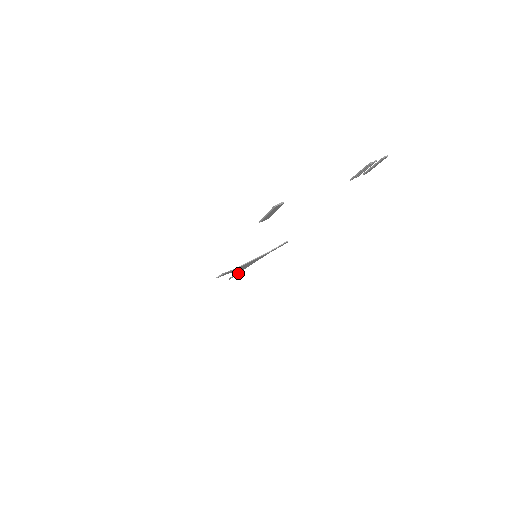
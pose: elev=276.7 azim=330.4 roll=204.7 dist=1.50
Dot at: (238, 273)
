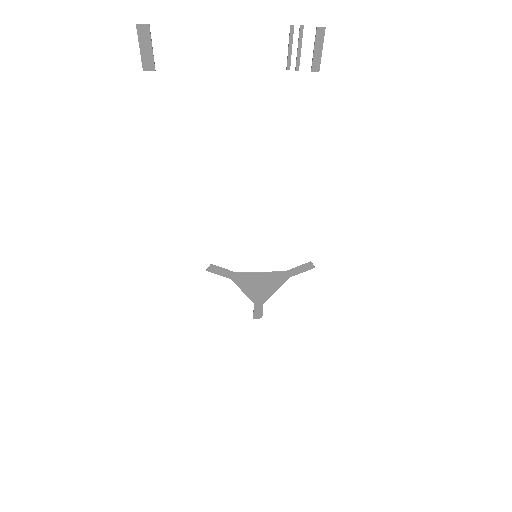
Dot at: (262, 309)
